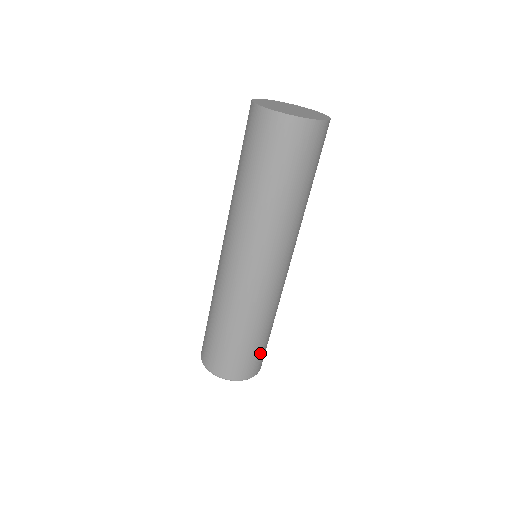
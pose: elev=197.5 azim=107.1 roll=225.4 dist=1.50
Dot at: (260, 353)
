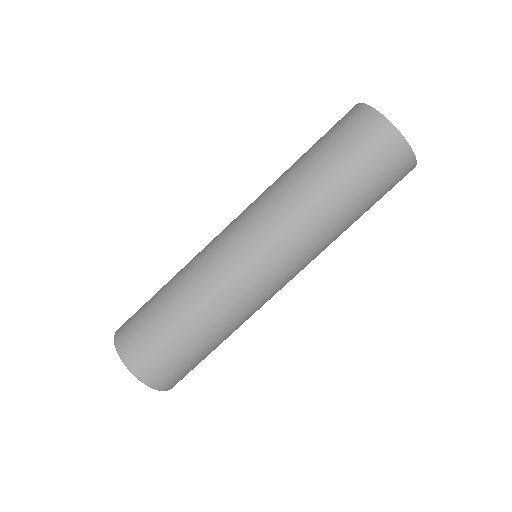
Dot at: (185, 364)
